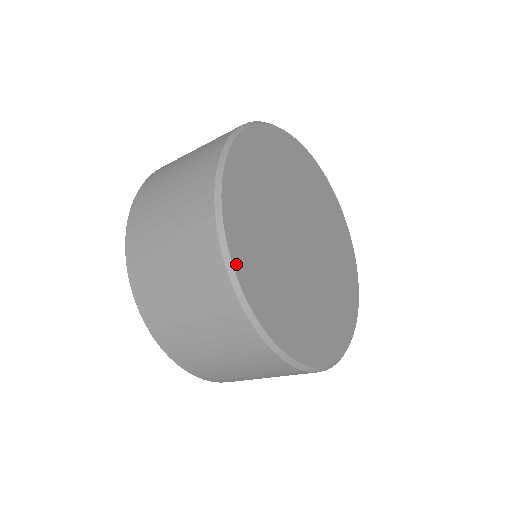
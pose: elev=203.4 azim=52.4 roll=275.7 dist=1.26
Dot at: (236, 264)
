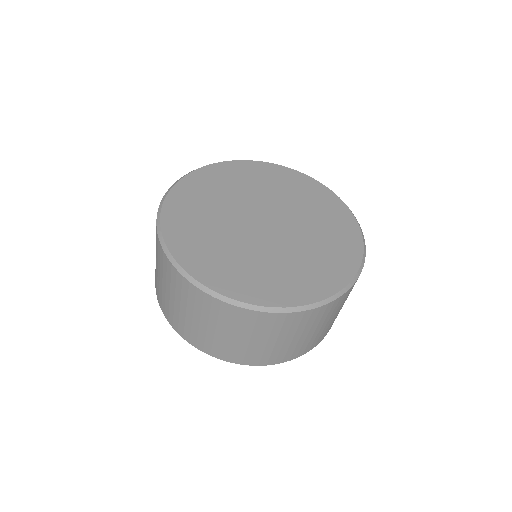
Dot at: (253, 301)
